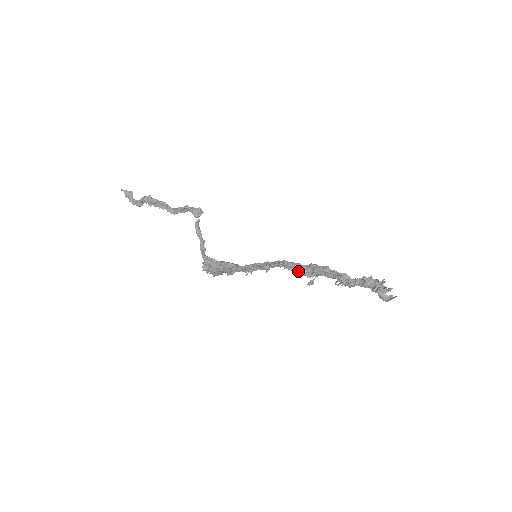
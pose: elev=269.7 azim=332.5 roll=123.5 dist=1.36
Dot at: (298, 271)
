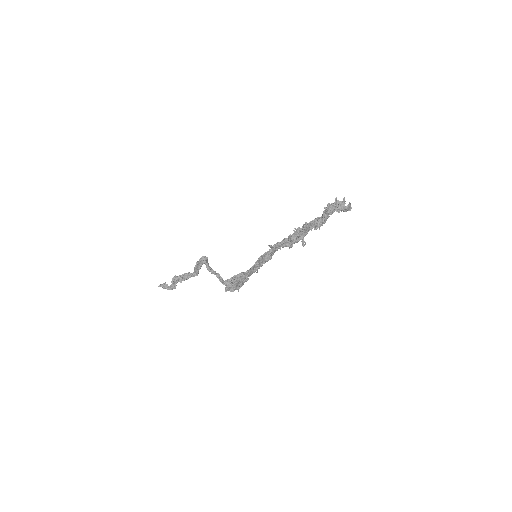
Dot at: (290, 243)
